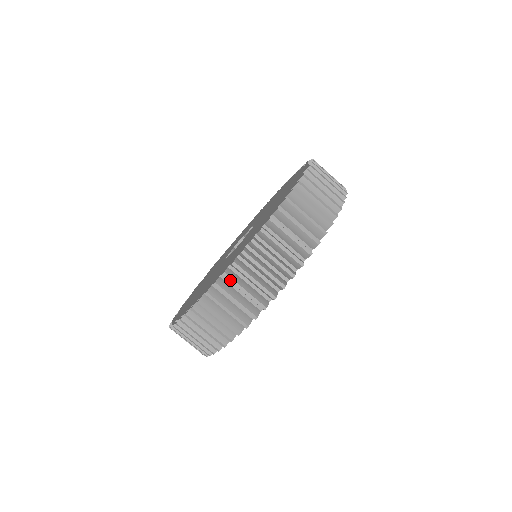
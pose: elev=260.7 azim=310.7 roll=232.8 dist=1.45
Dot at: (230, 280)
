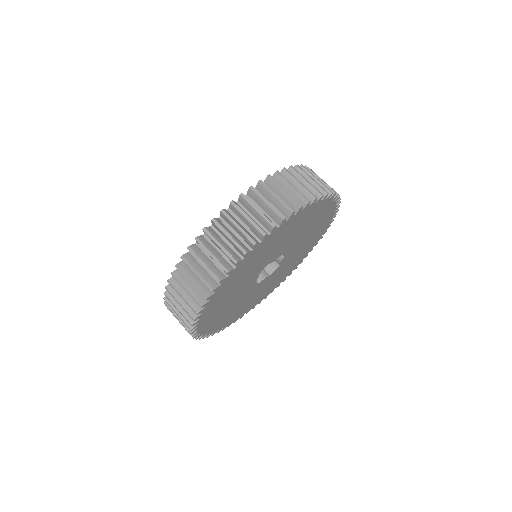
Dot at: (186, 262)
